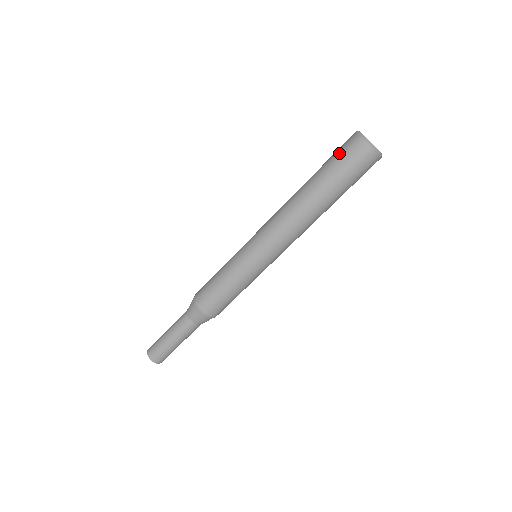
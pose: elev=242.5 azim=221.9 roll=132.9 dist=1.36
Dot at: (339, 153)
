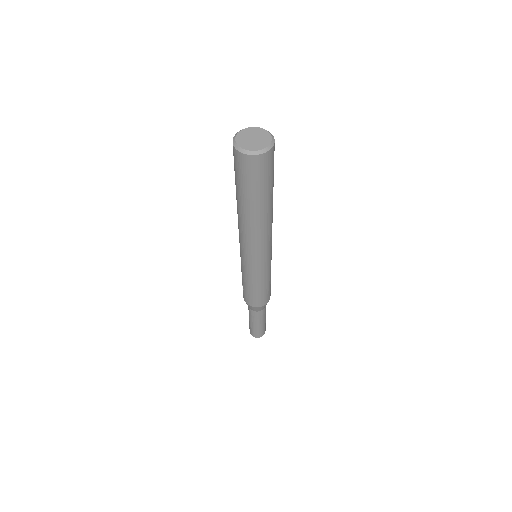
Dot at: (248, 177)
